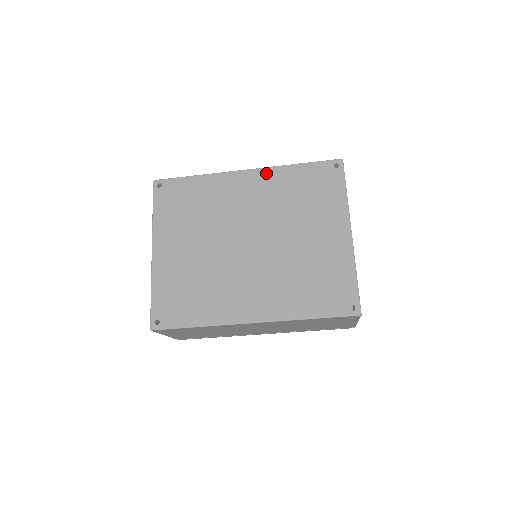
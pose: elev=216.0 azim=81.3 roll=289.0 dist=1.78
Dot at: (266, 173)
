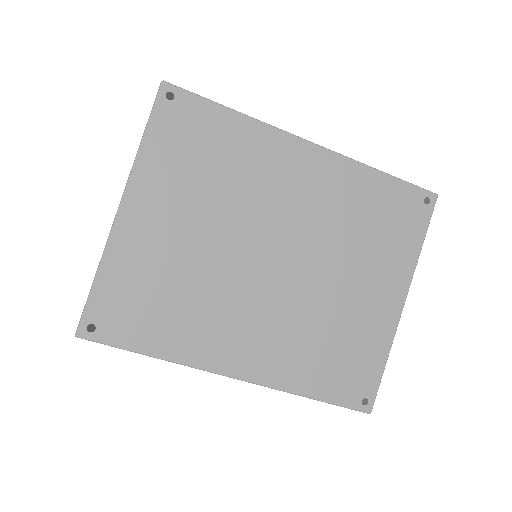
Dot at: (337, 163)
